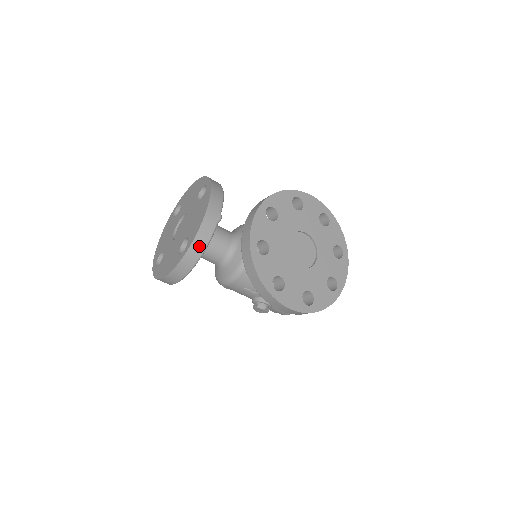
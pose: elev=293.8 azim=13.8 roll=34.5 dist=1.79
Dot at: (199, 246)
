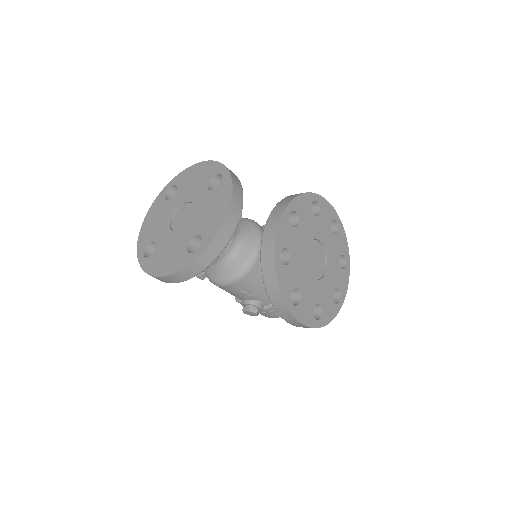
Dot at: (216, 248)
